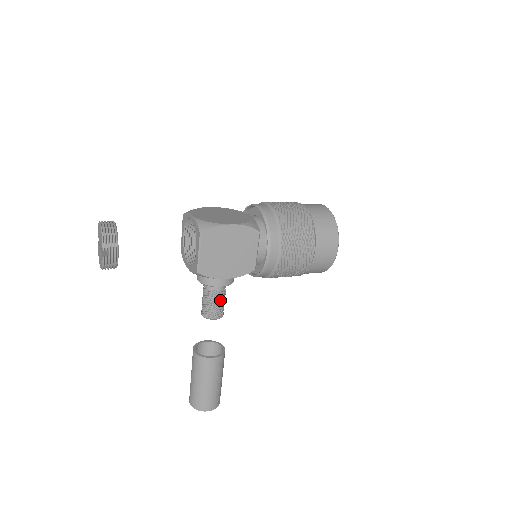
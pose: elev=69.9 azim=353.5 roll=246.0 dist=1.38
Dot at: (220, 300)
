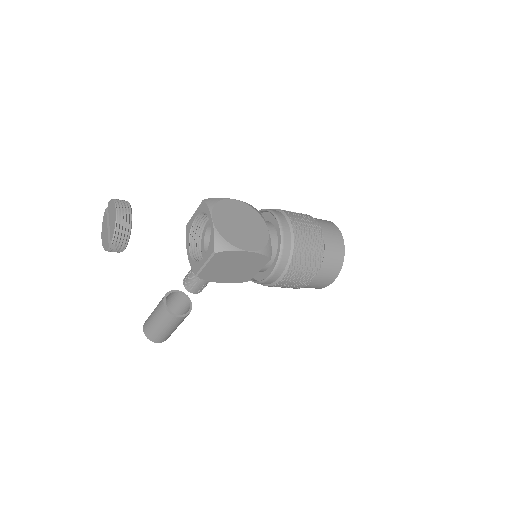
Dot at: (206, 283)
